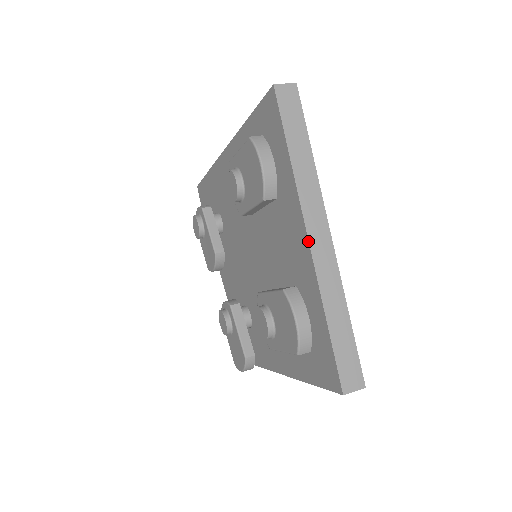
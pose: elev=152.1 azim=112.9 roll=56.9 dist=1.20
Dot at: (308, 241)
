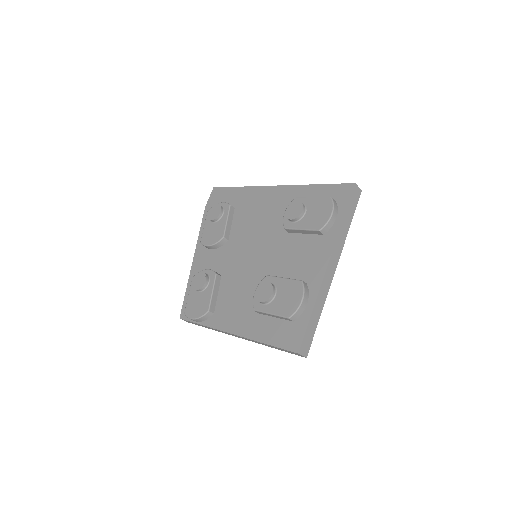
Dot at: (327, 266)
